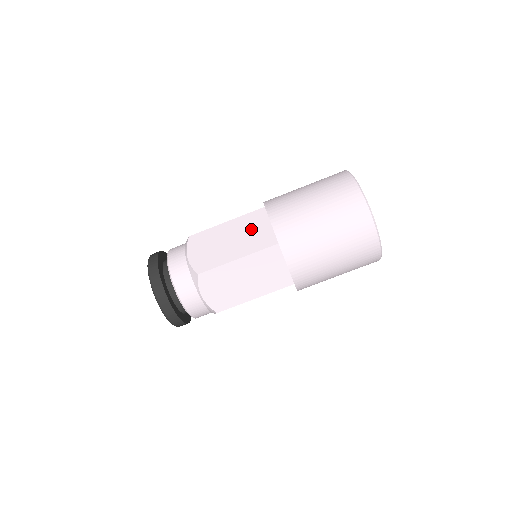
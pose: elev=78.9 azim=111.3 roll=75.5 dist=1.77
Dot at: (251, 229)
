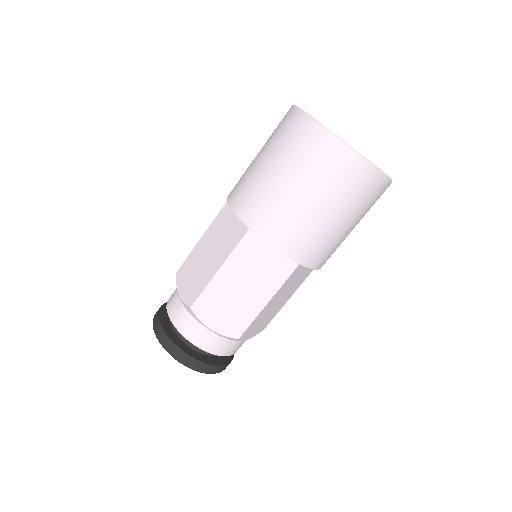
Dot at: (223, 230)
